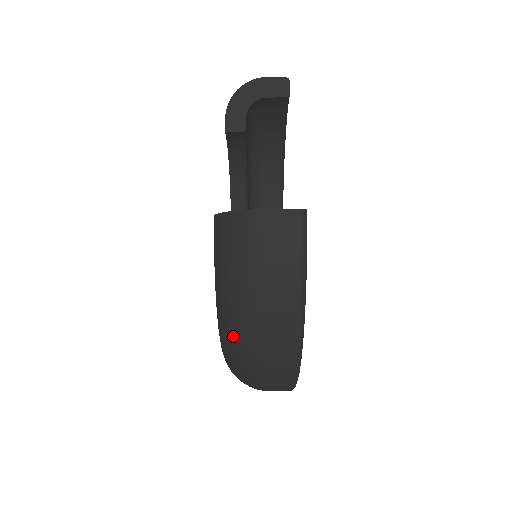
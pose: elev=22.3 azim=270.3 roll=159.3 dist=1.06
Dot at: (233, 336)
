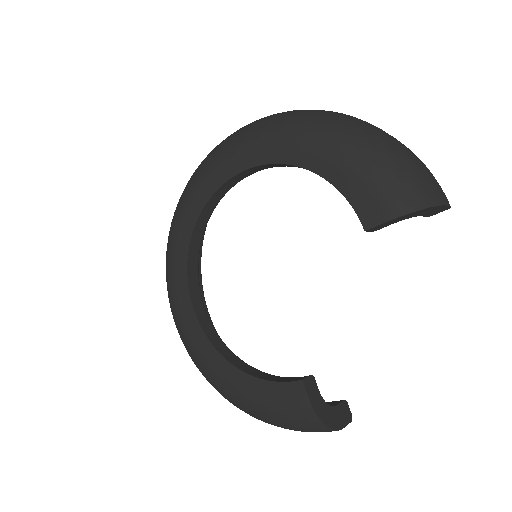
Dot at: (241, 409)
